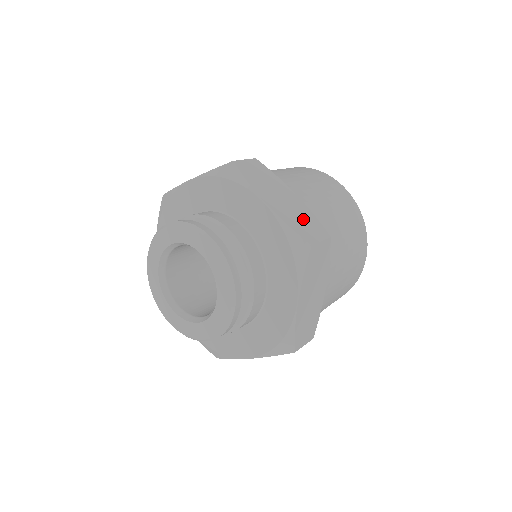
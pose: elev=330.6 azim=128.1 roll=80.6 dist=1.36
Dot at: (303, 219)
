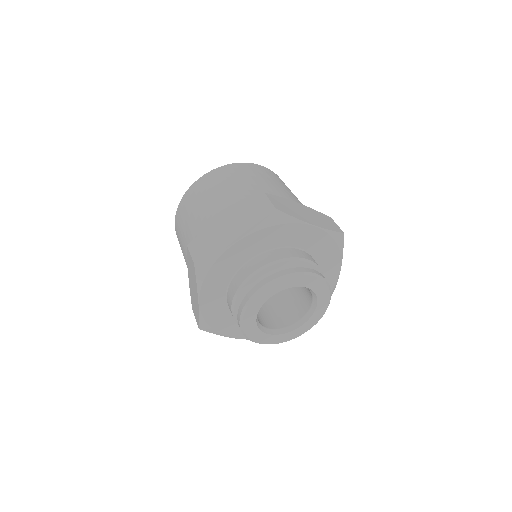
Dot at: (321, 218)
